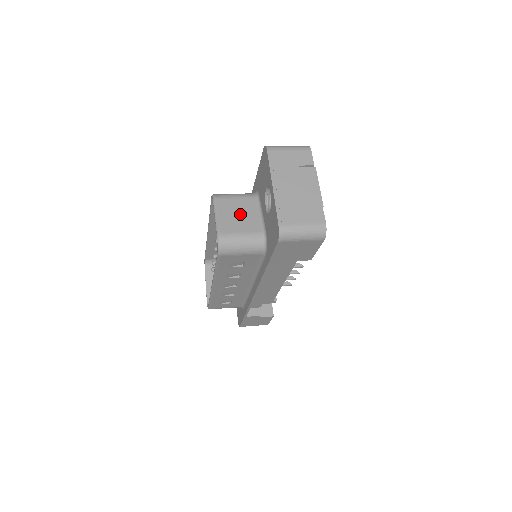
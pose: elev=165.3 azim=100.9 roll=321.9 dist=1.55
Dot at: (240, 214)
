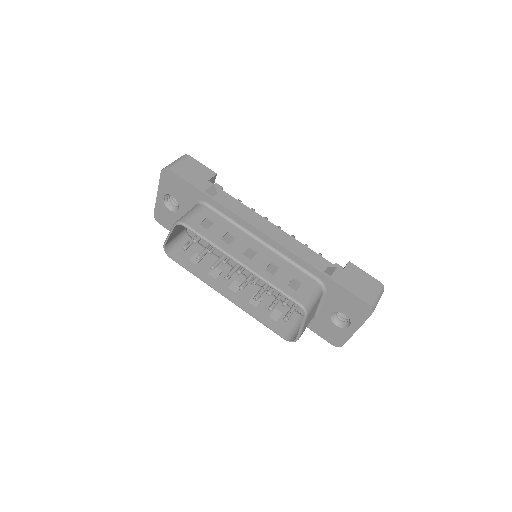
Dot at: occluded
